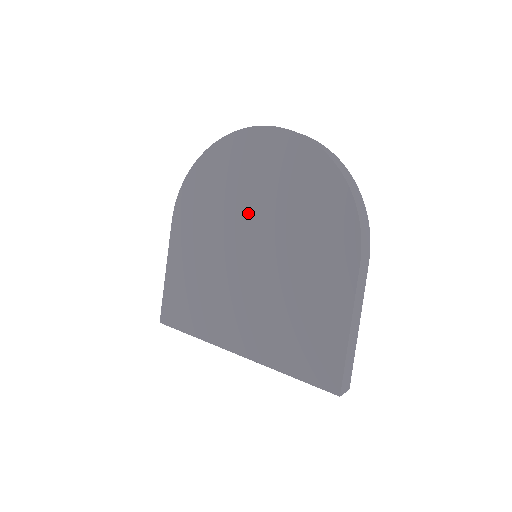
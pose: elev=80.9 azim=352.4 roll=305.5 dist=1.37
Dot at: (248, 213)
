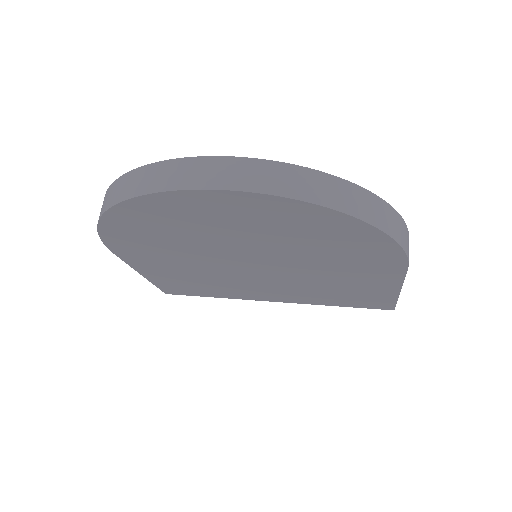
Dot at: (231, 248)
